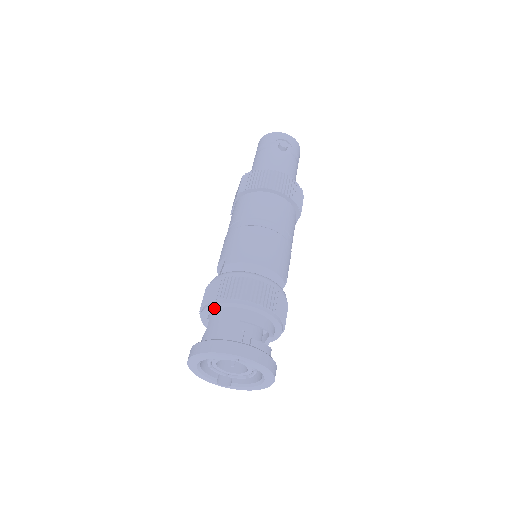
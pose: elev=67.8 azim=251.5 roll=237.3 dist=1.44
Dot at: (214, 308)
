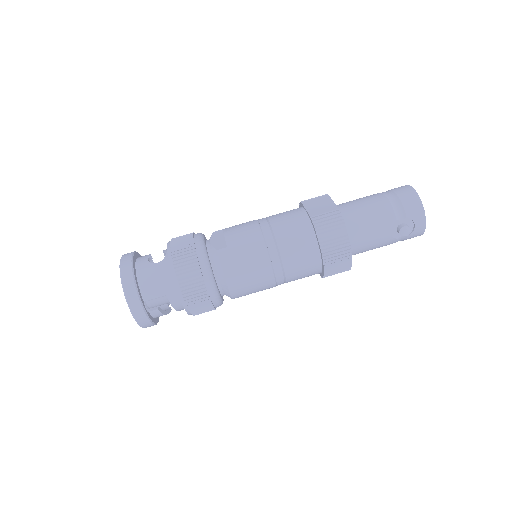
Dot at: (171, 264)
